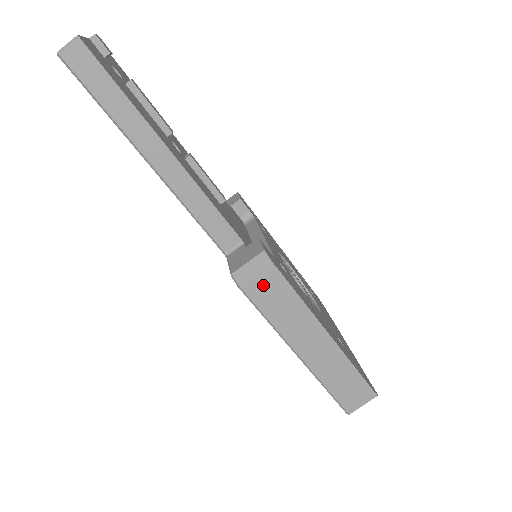
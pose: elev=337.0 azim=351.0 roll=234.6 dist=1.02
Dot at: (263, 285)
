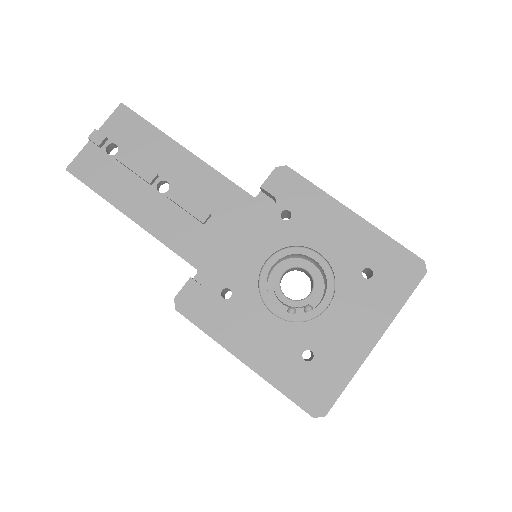
Dot at: occluded
